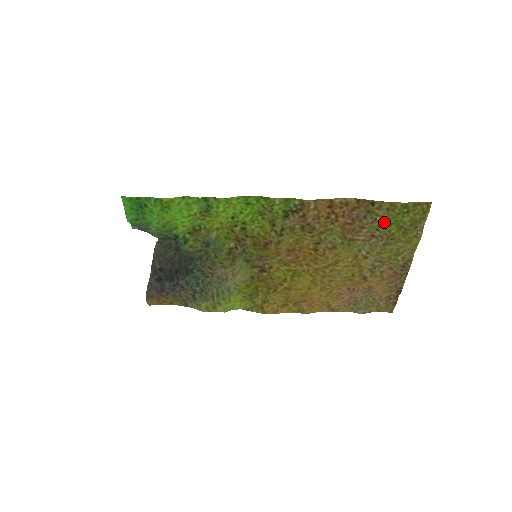
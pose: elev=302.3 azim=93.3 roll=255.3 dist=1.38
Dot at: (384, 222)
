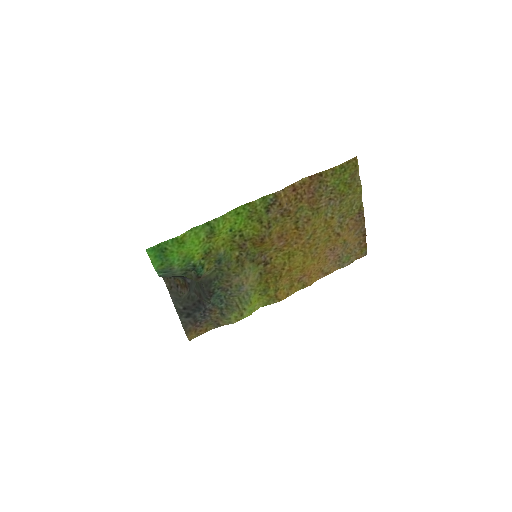
Dot at: (333, 185)
